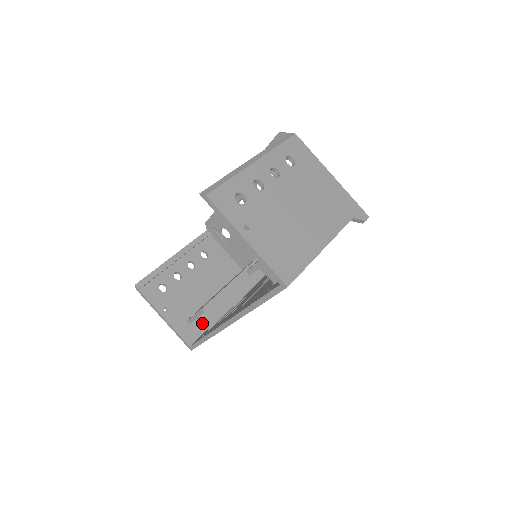
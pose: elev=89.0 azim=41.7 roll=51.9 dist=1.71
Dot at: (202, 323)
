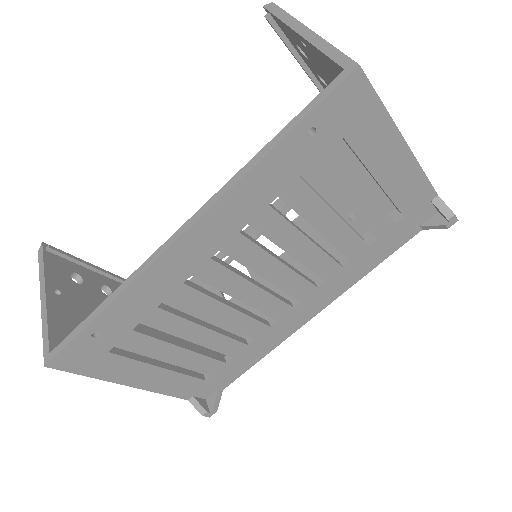
Dot at: occluded
